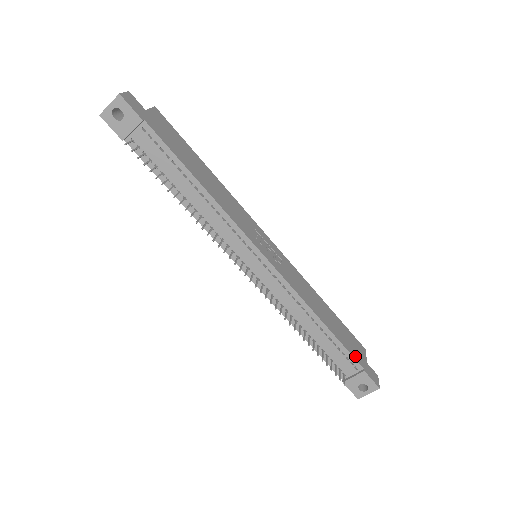
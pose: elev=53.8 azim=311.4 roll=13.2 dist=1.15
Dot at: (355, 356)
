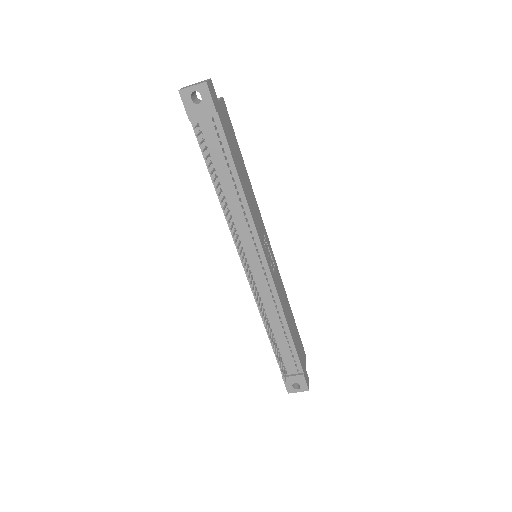
Dot at: (301, 360)
